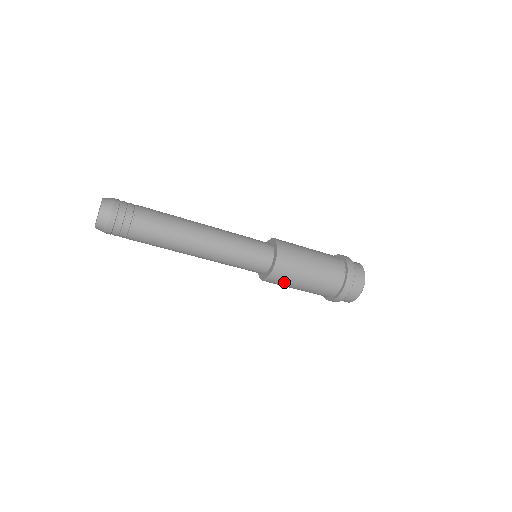
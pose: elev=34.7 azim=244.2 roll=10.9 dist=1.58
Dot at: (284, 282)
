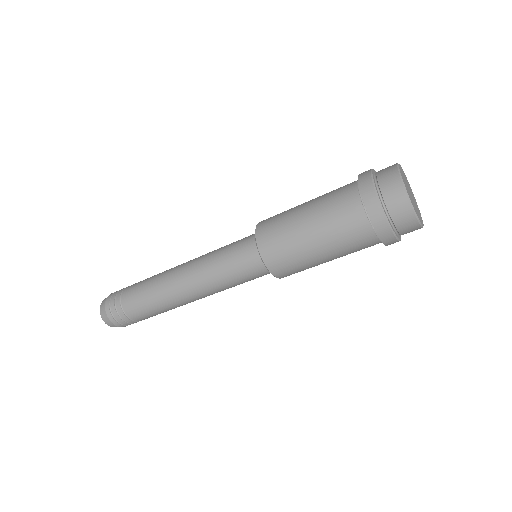
Dot at: (281, 241)
